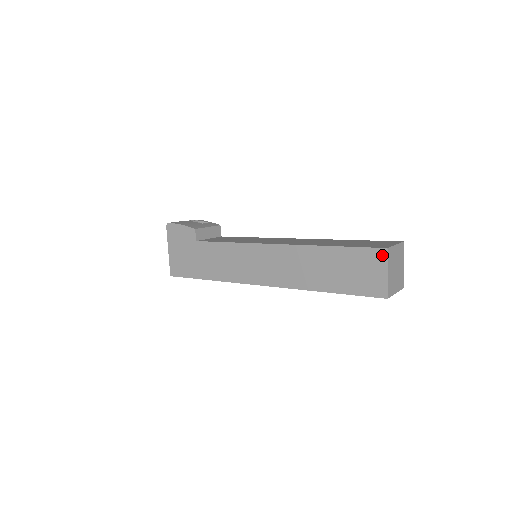
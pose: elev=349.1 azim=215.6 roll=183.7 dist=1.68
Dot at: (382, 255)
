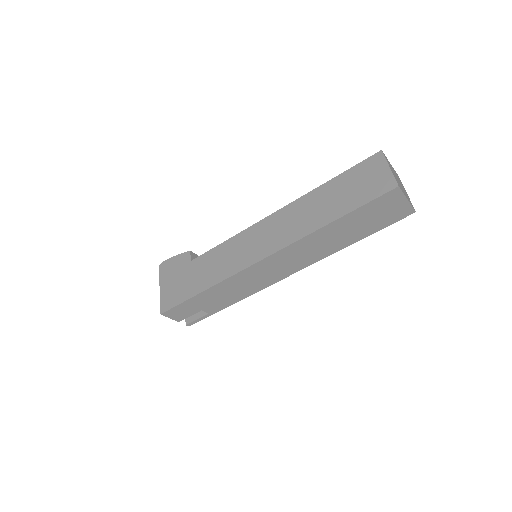
Dot at: (379, 157)
